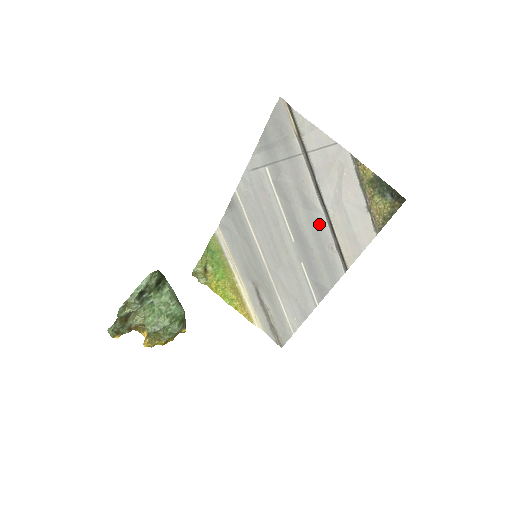
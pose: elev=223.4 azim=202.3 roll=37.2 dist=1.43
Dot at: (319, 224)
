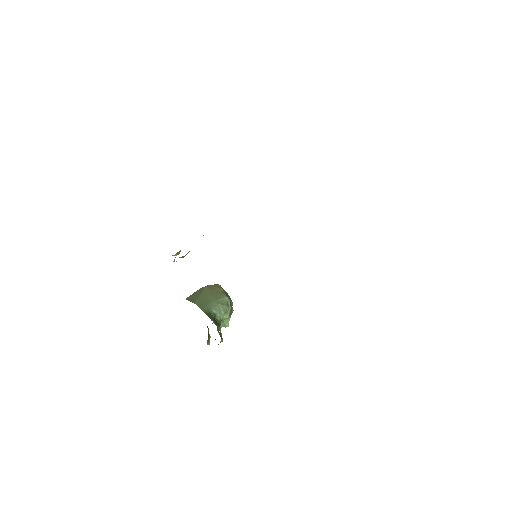
Dot at: occluded
